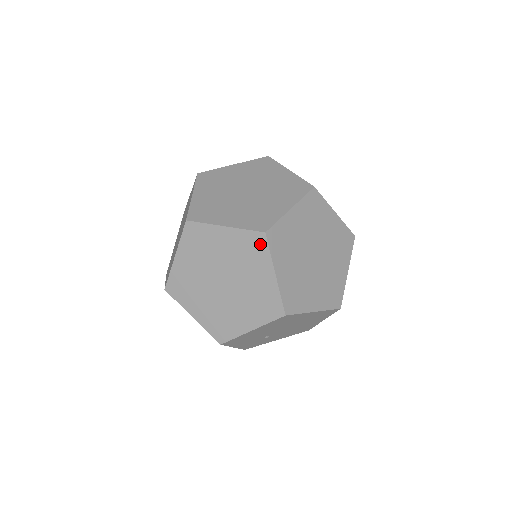
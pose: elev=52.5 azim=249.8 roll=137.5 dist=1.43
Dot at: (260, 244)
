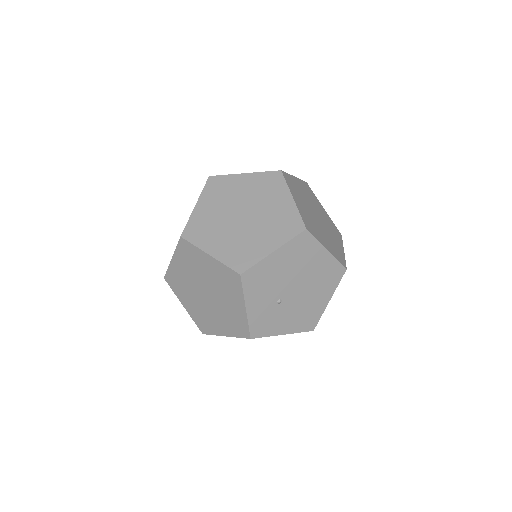
Dot at: (277, 179)
